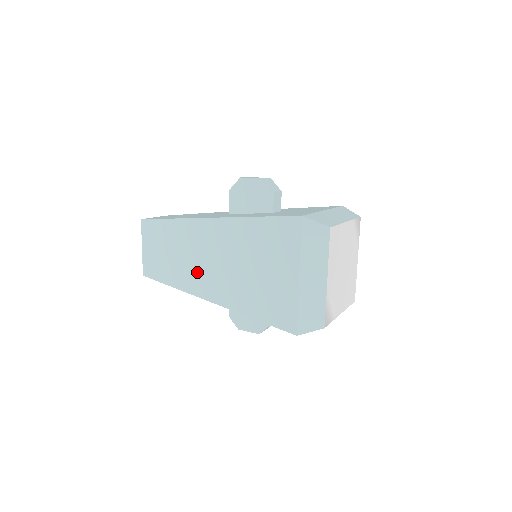
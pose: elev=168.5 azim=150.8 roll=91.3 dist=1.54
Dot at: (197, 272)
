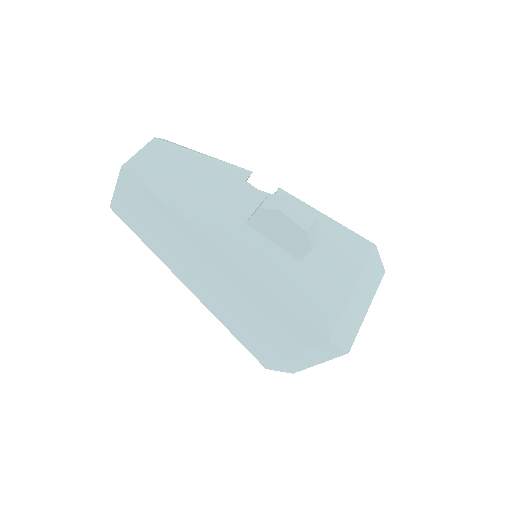
Dot at: (184, 265)
